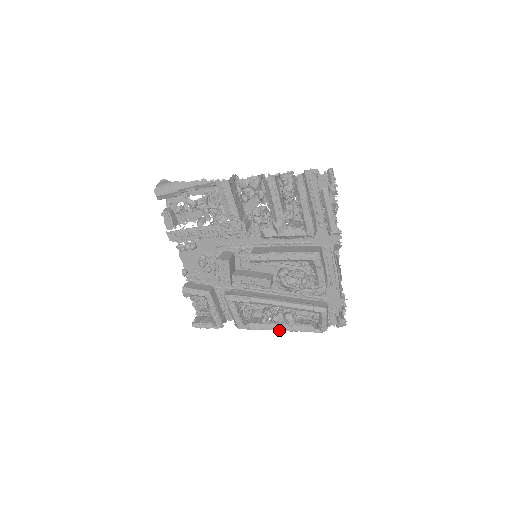
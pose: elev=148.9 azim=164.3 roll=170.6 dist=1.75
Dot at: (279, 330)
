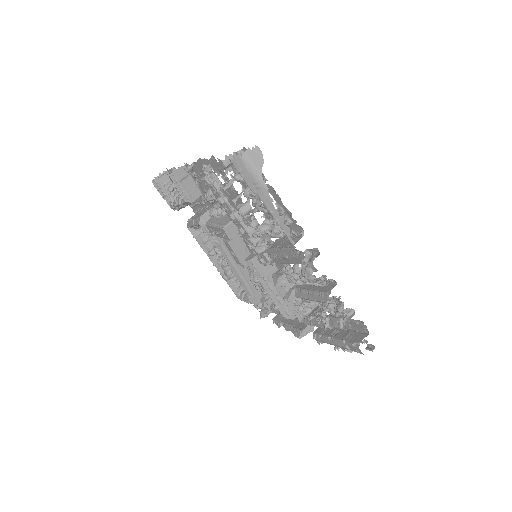
Dot at: (214, 265)
